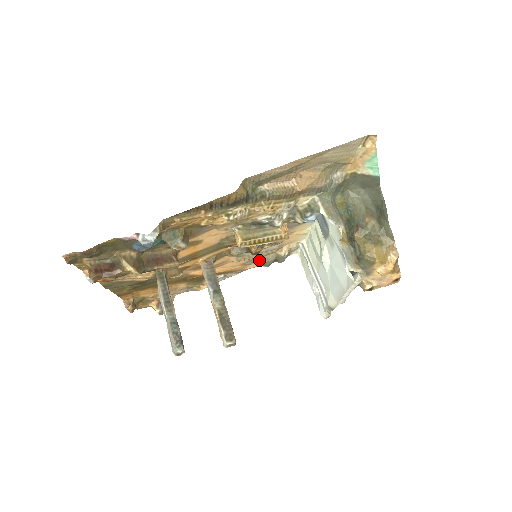
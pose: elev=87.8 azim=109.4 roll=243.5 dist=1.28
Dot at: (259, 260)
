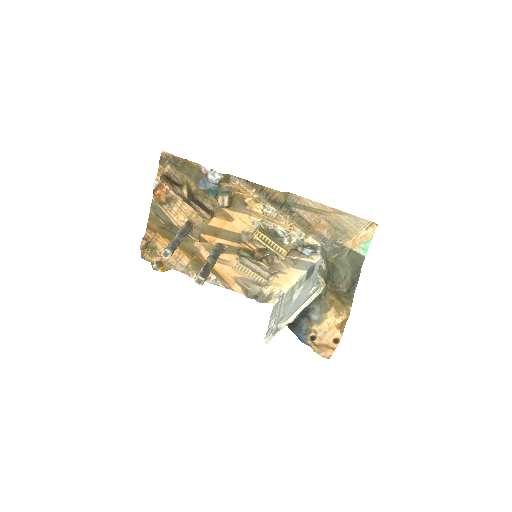
Dot at: (247, 284)
